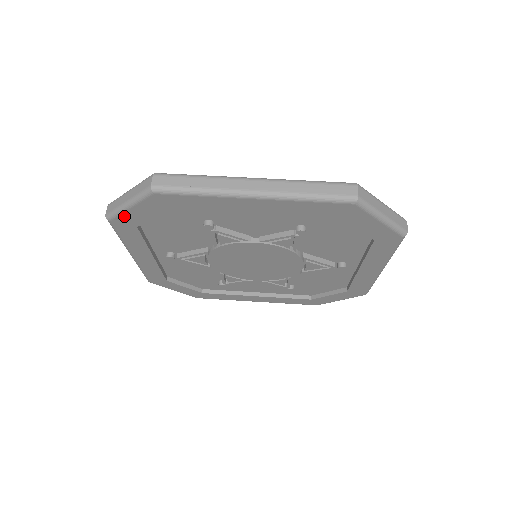
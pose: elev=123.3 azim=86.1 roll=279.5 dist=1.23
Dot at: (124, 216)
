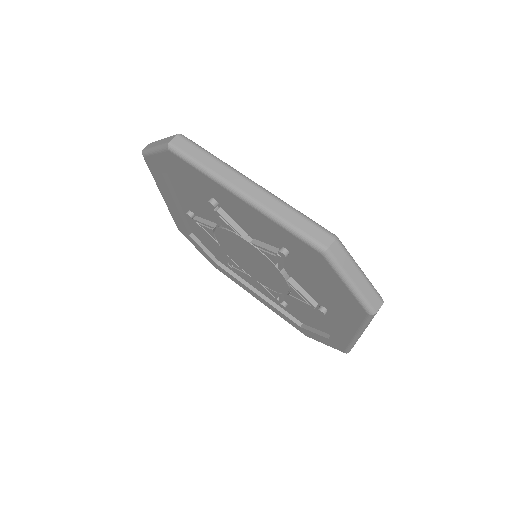
Dot at: (152, 158)
